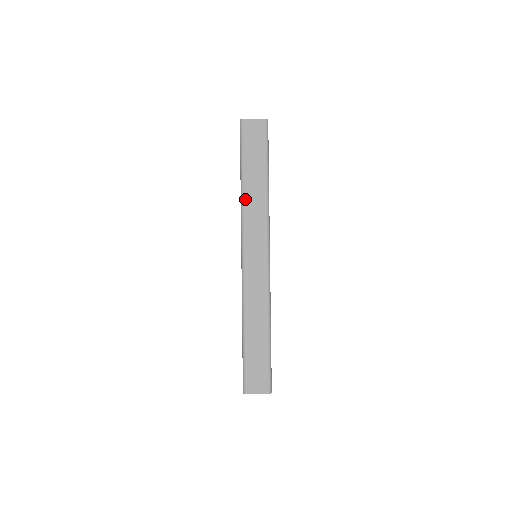
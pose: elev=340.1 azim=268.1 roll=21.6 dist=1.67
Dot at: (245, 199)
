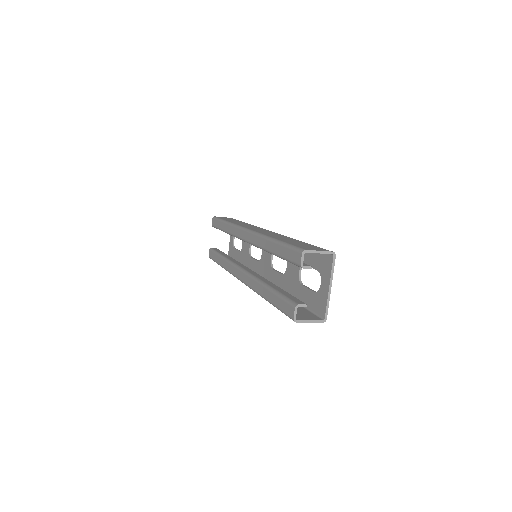
Dot at: occluded
